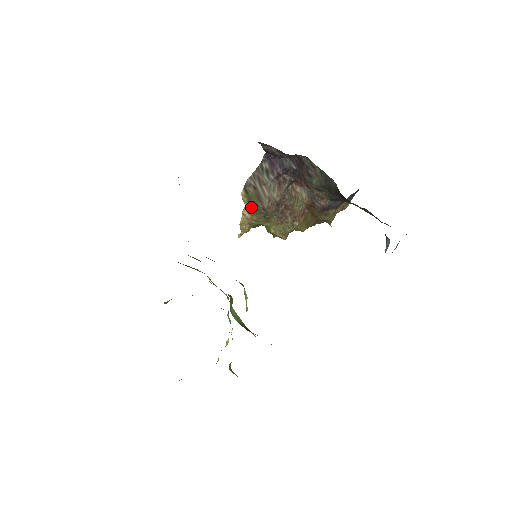
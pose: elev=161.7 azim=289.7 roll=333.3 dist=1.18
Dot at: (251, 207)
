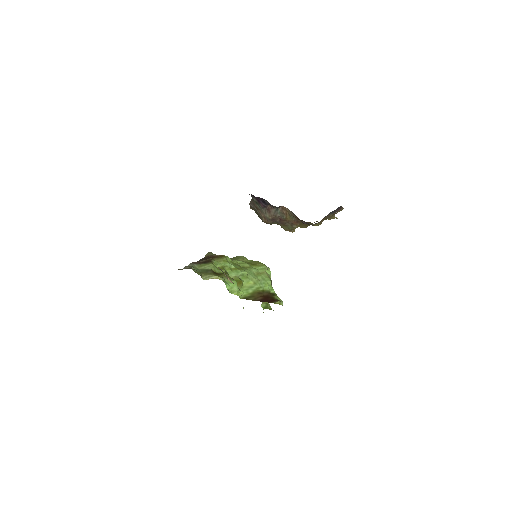
Dot at: occluded
